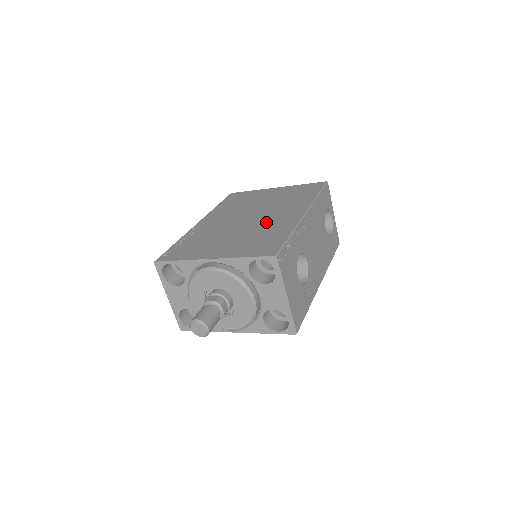
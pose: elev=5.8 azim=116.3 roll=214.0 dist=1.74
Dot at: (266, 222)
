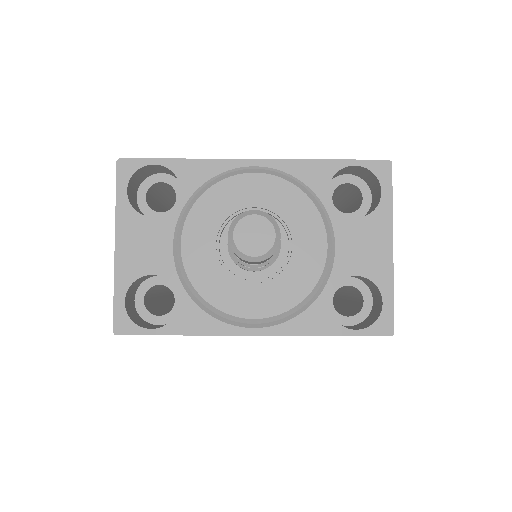
Dot at: occluded
